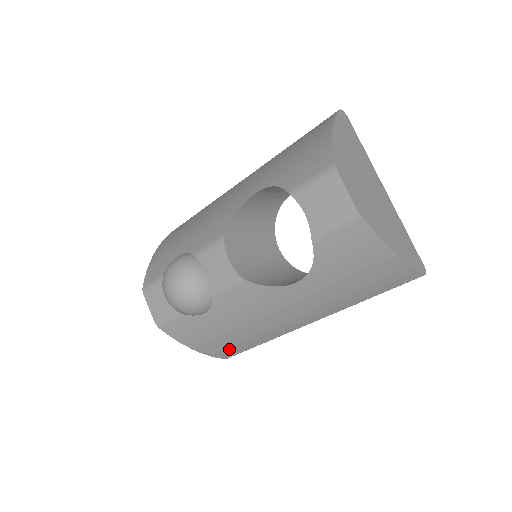
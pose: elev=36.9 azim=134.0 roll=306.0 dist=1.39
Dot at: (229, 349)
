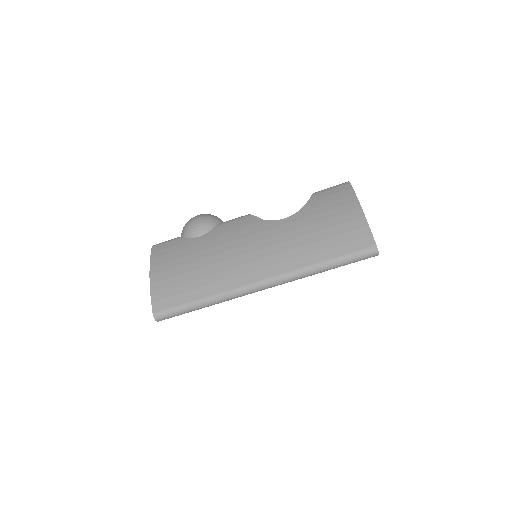
Dot at: (174, 290)
